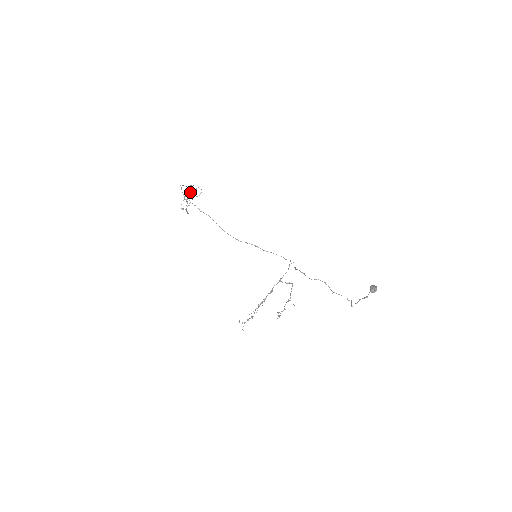
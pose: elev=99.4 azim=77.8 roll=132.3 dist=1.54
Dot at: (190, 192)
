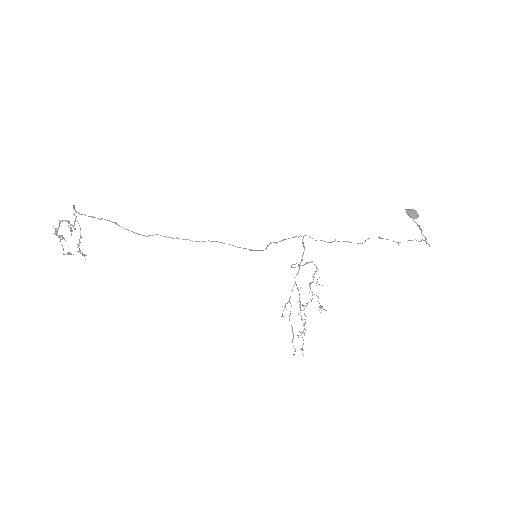
Dot at: (61, 221)
